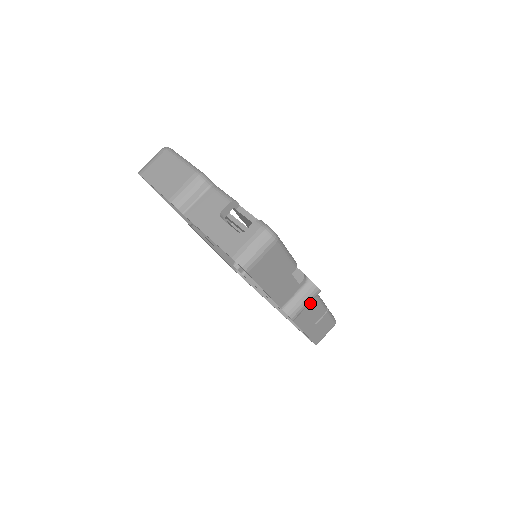
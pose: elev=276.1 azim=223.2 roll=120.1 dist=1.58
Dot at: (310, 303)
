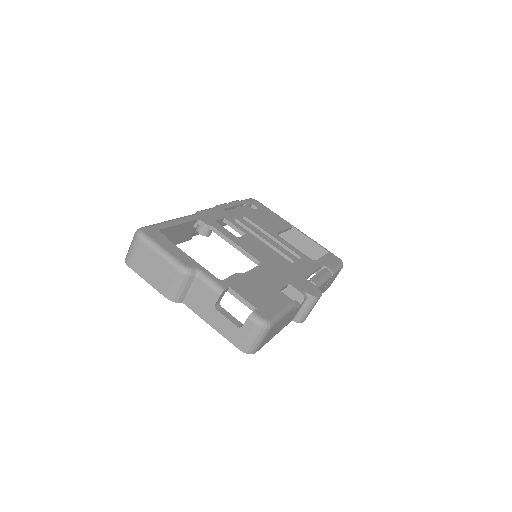
Dot at: occluded
